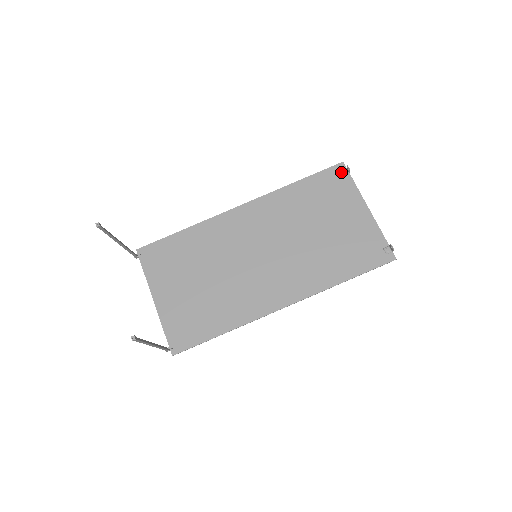
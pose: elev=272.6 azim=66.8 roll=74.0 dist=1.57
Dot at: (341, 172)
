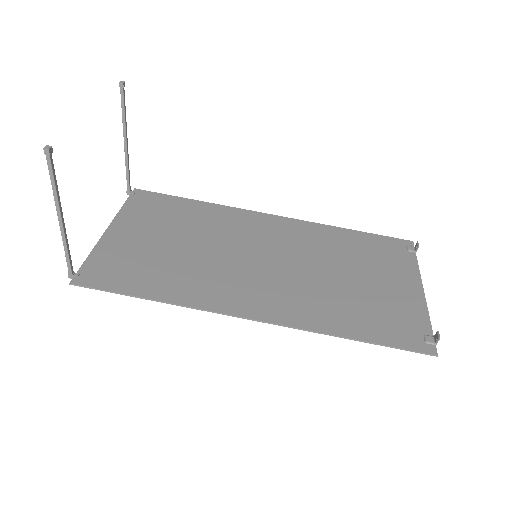
Dot at: (406, 247)
